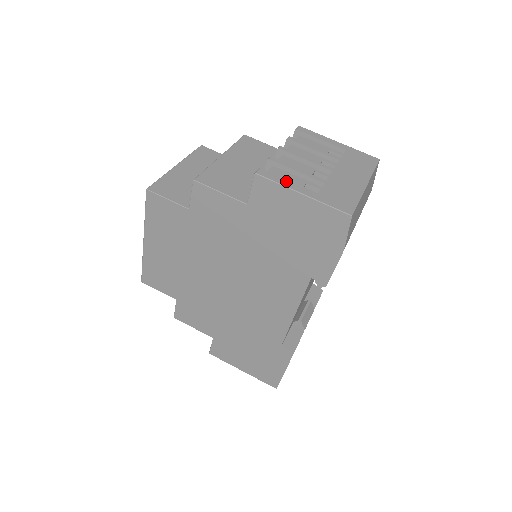
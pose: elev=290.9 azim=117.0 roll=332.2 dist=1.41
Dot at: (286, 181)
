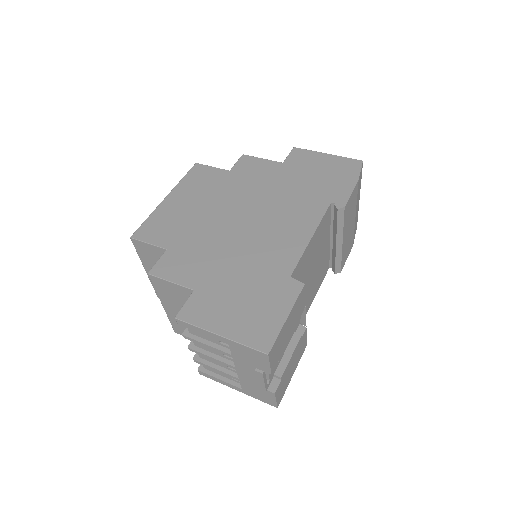
Dot at: occluded
